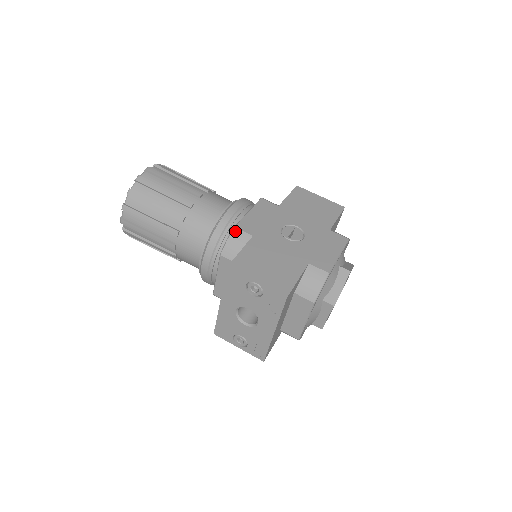
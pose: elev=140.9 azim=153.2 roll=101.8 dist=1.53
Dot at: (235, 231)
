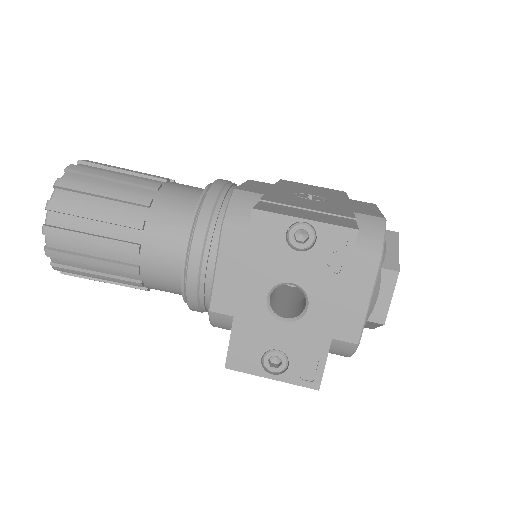
Dot at: (237, 193)
